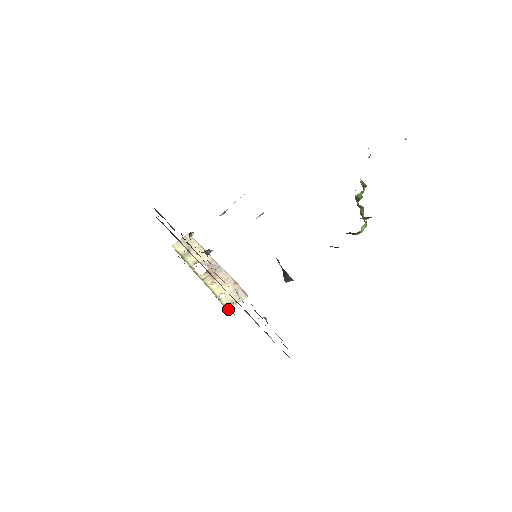
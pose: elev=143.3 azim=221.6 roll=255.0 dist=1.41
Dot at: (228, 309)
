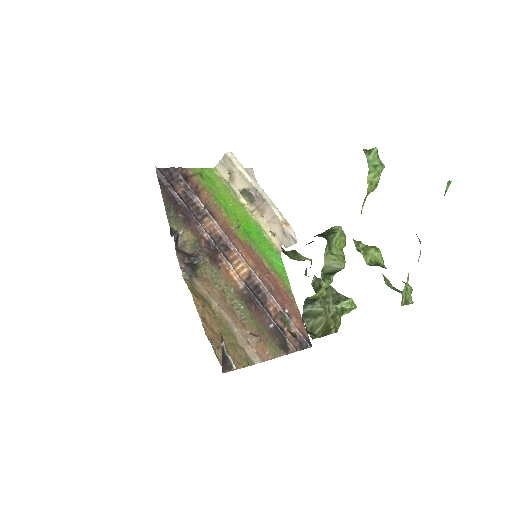
Dot at: (278, 251)
